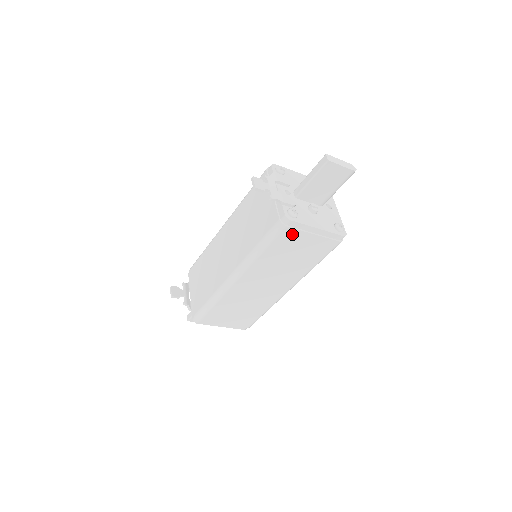
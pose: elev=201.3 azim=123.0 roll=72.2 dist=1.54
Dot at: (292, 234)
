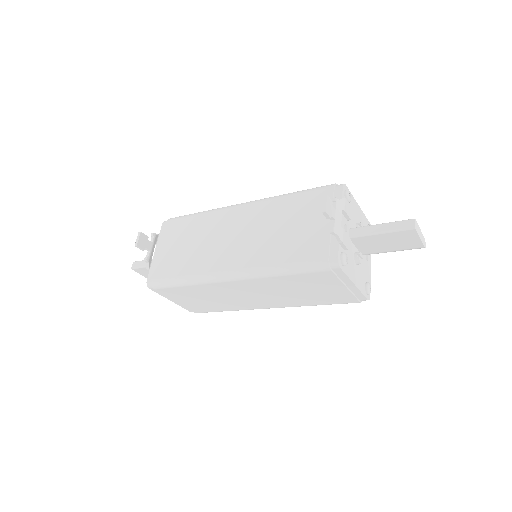
Dot at: (328, 277)
